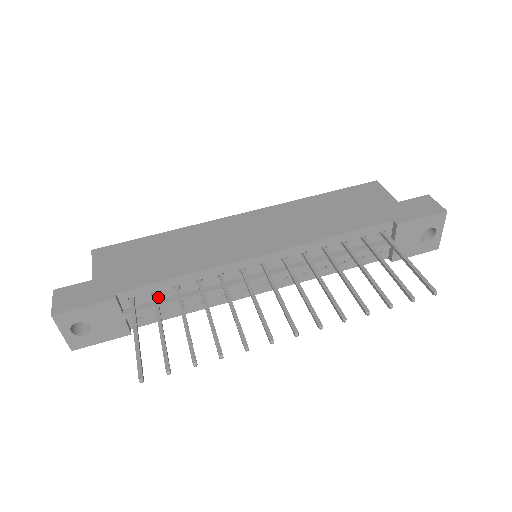
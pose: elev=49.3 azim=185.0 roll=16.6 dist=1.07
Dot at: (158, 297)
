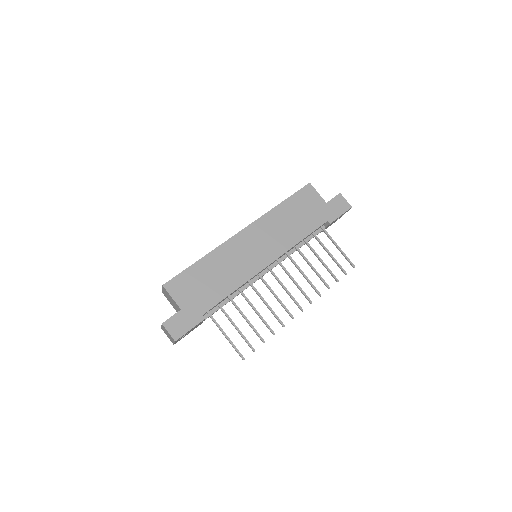
Dot at: (218, 304)
